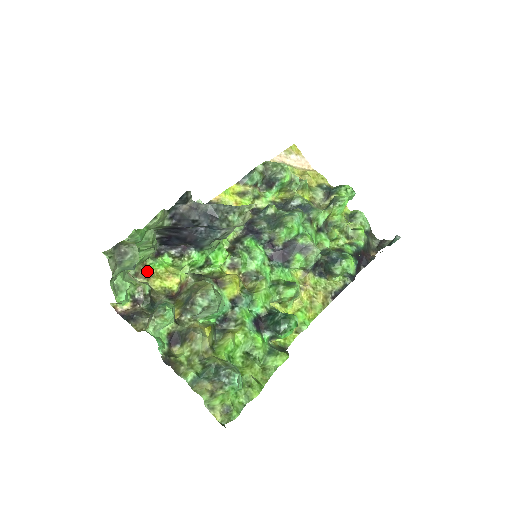
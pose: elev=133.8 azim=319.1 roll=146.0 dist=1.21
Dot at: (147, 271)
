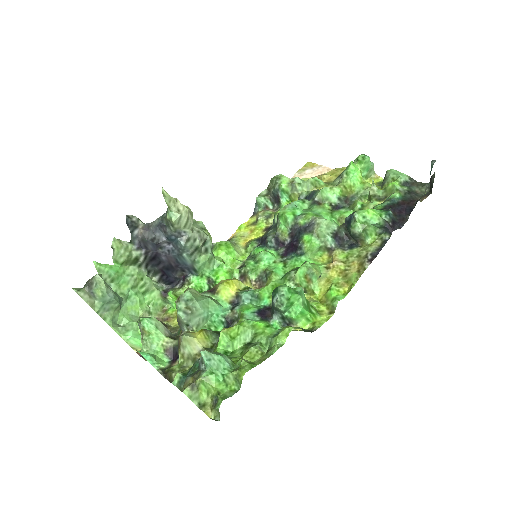
Dot at: (166, 314)
